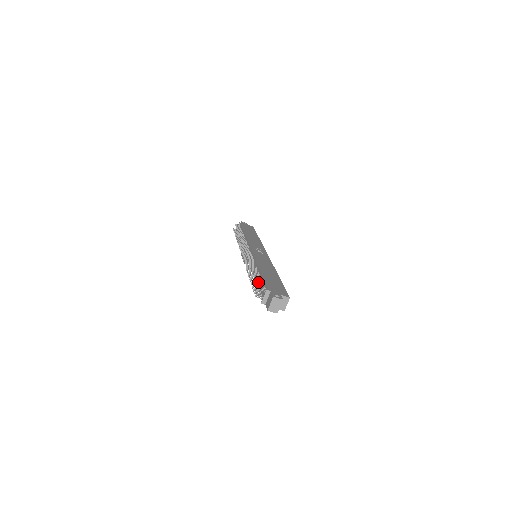
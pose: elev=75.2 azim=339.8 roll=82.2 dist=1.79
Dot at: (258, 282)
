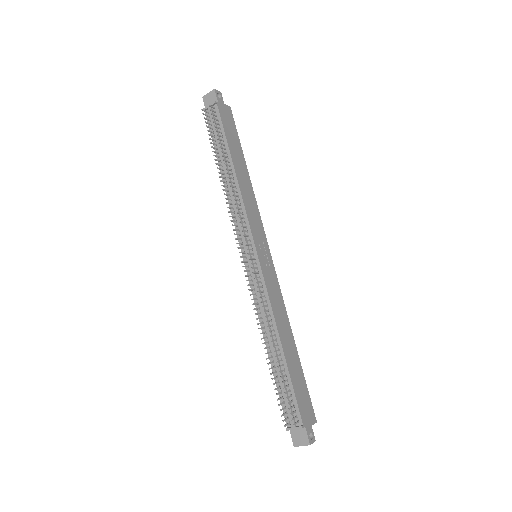
Dot at: (288, 398)
